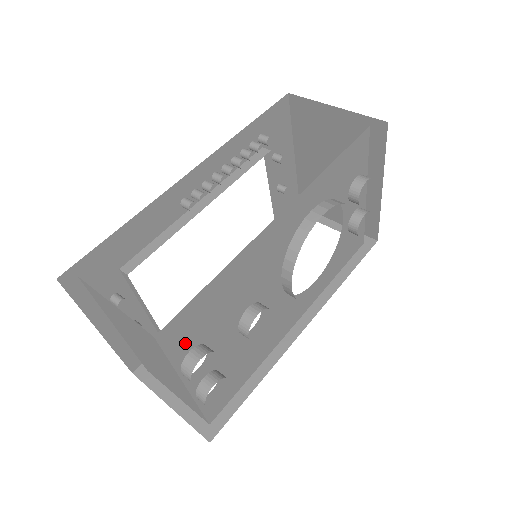
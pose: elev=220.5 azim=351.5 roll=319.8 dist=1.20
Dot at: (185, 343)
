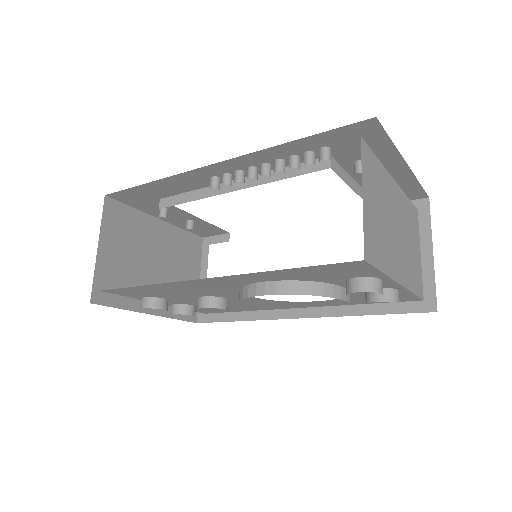
Dot at: (137, 295)
